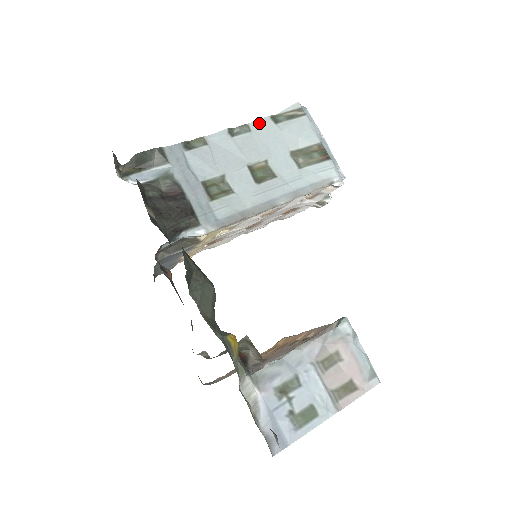
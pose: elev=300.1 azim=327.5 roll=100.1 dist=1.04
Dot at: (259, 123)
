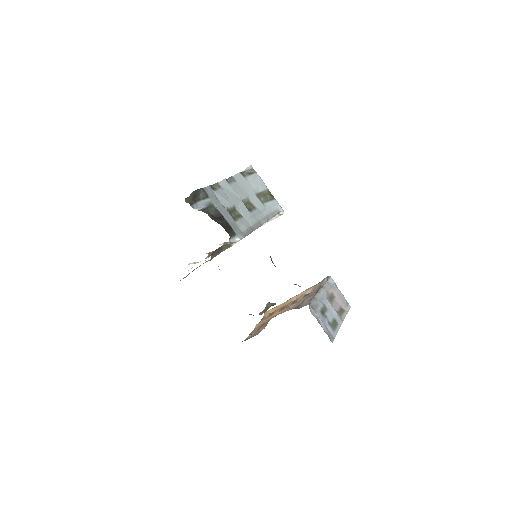
Dot at: (237, 176)
